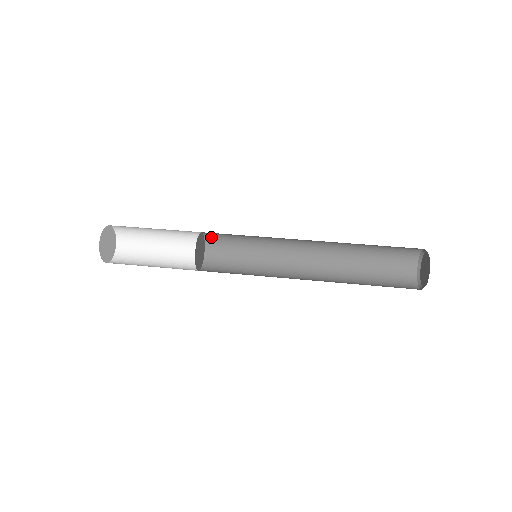
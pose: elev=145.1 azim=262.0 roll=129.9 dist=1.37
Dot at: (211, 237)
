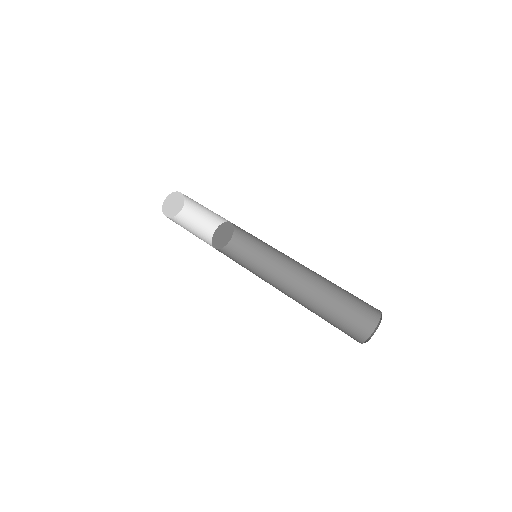
Dot at: occluded
